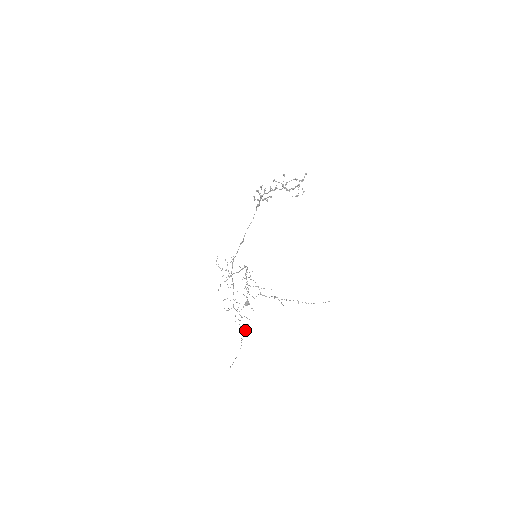
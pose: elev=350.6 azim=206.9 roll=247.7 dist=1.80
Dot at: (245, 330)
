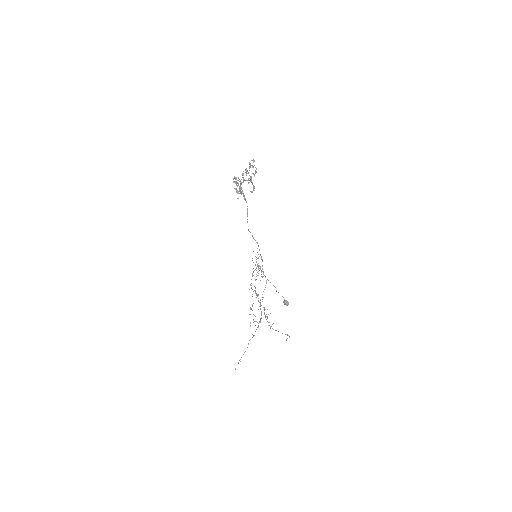
Dot at: (253, 335)
